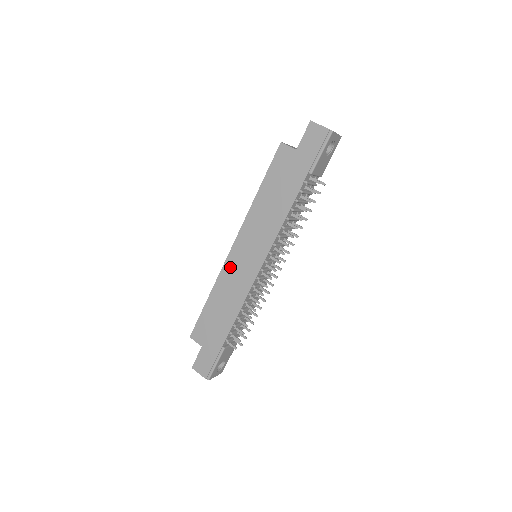
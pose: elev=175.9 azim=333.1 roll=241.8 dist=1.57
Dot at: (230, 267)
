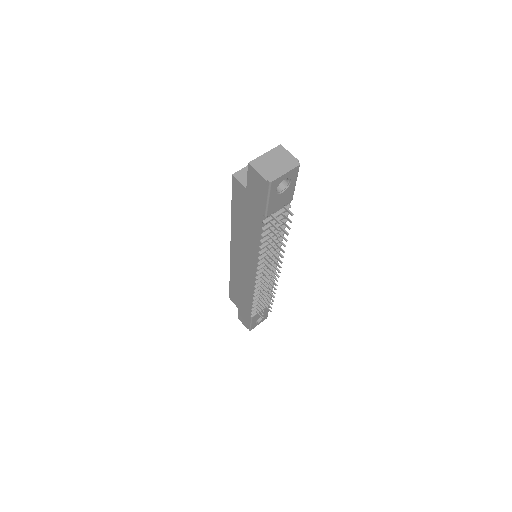
Dot at: (235, 265)
